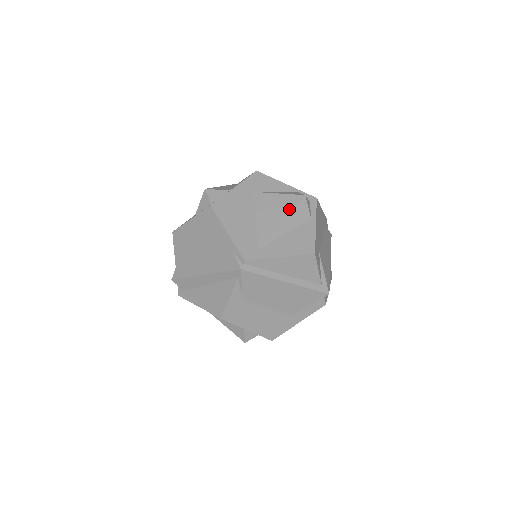
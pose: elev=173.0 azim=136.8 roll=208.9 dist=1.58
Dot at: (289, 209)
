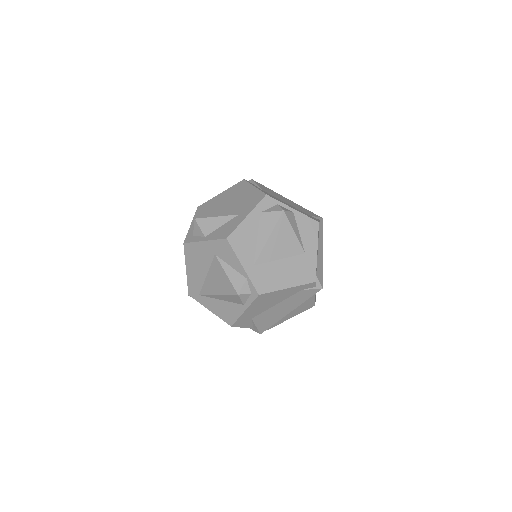
Dot at: (224, 292)
